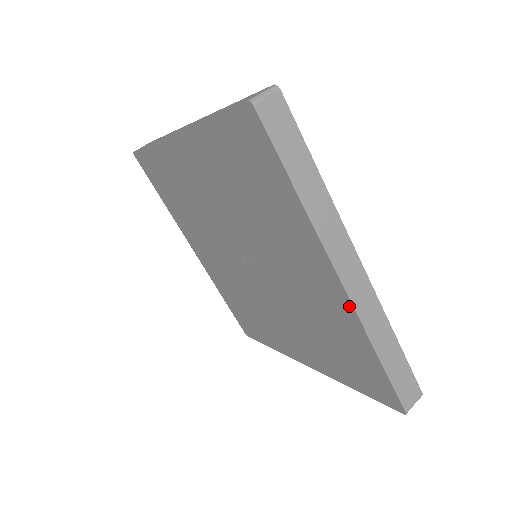
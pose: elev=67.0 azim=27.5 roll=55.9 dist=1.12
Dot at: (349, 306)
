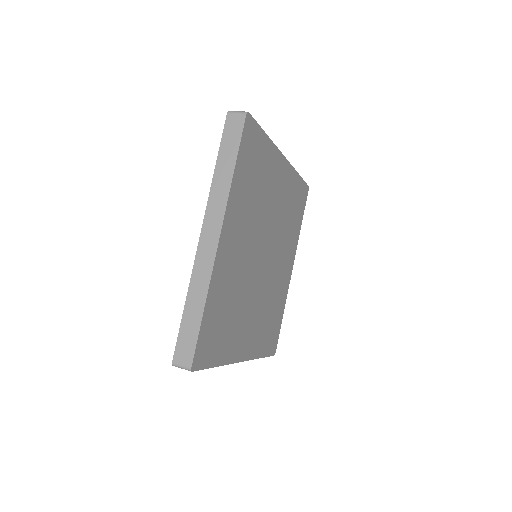
Dot at: occluded
